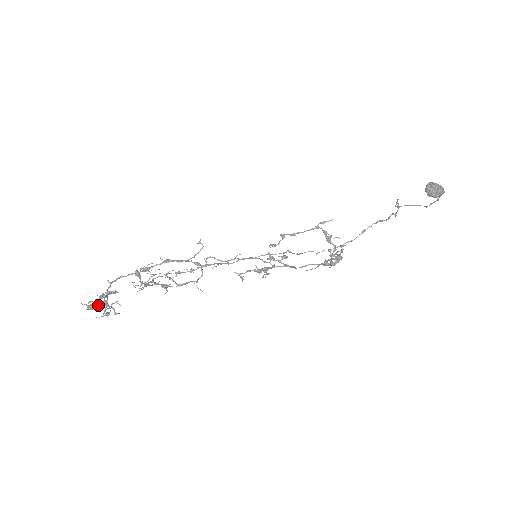
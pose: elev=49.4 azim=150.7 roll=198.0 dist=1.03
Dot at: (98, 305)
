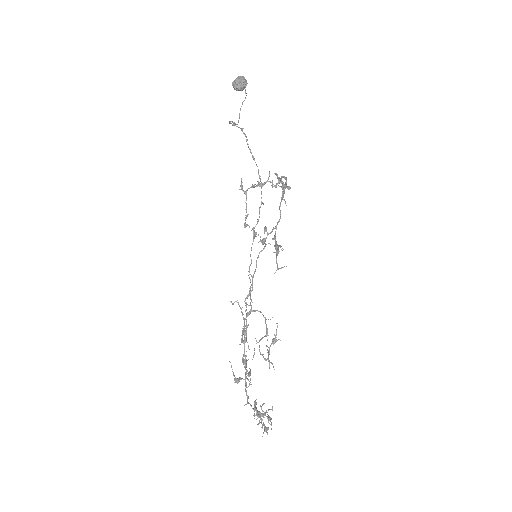
Dot at: occluded
